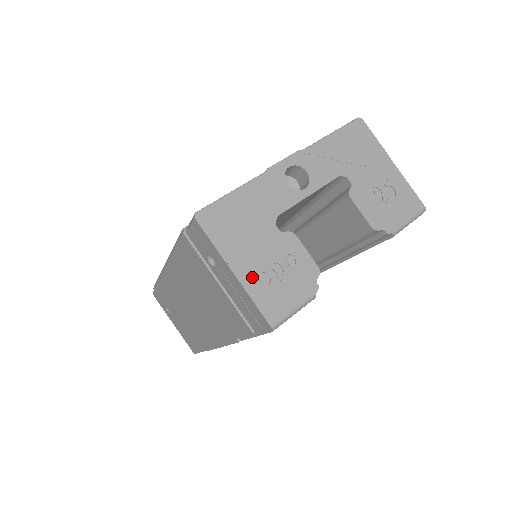
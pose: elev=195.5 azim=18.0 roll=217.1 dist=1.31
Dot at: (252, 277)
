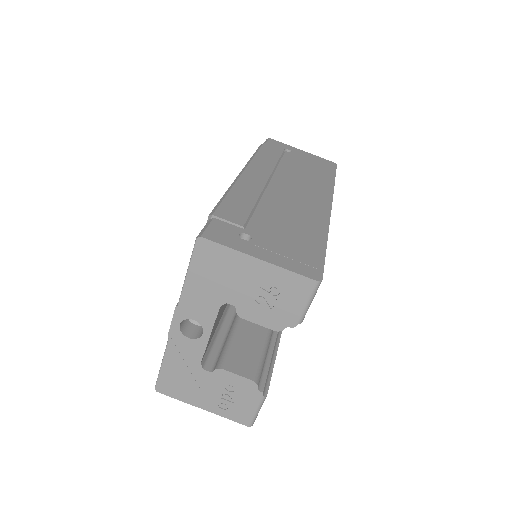
Dot at: (216, 407)
